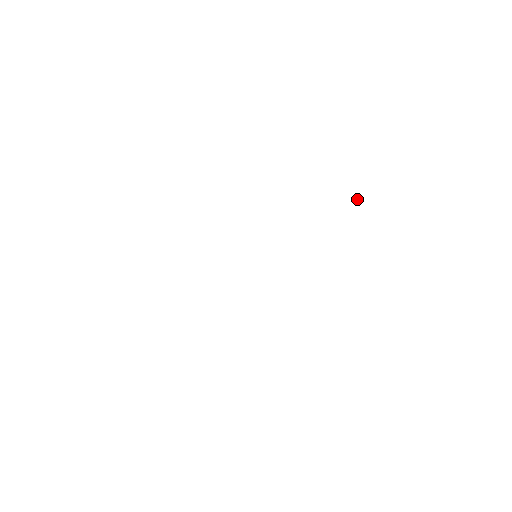
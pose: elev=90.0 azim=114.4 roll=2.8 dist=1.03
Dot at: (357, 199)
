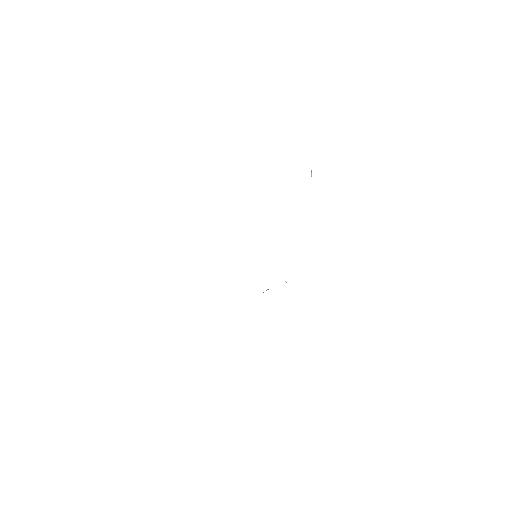
Dot at: (311, 175)
